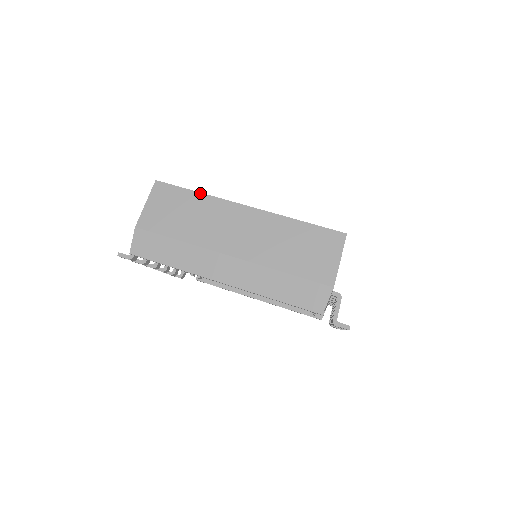
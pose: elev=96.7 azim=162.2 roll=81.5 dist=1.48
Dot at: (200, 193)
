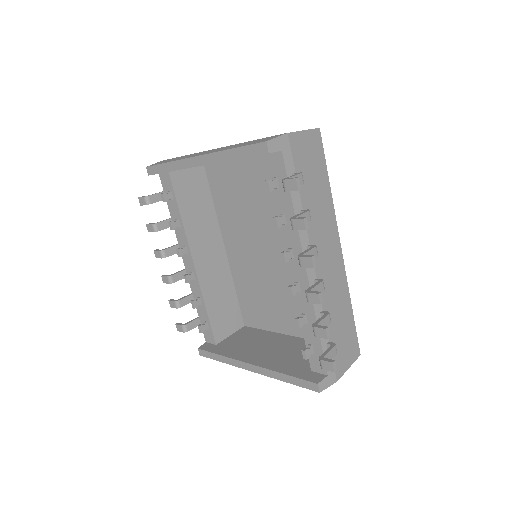
Dot at: occluded
